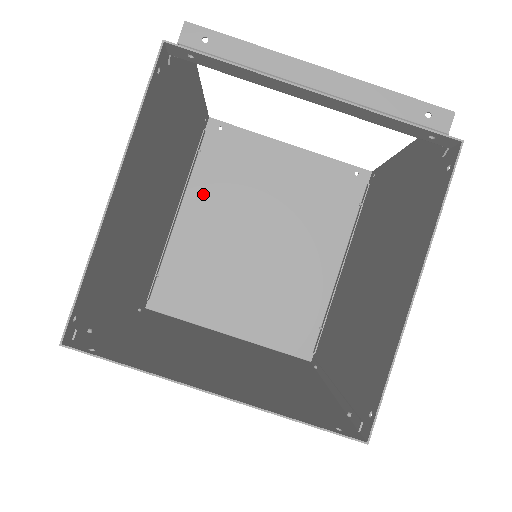
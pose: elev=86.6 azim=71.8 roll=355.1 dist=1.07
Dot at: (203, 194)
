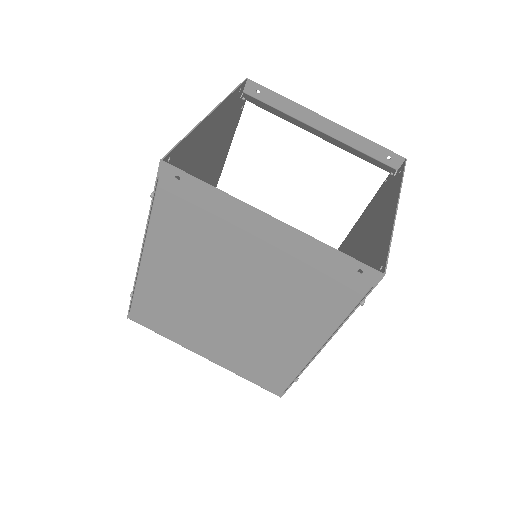
Dot at: occluded
